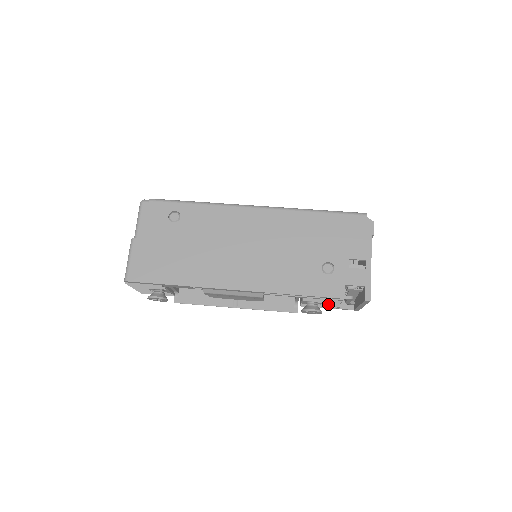
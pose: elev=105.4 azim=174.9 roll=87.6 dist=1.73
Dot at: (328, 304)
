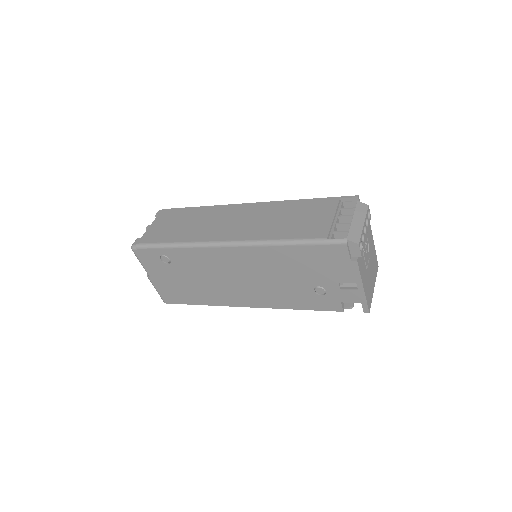
Dot at: occluded
